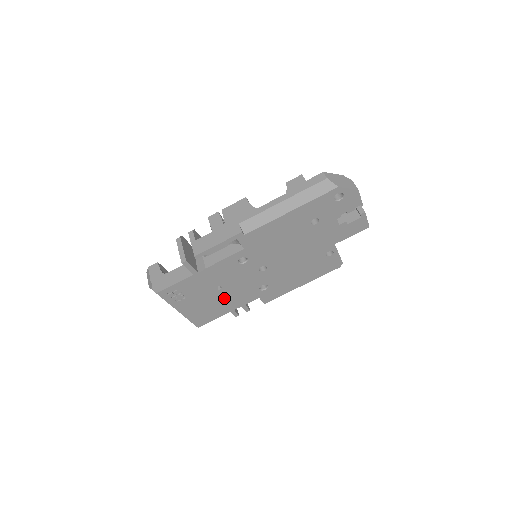
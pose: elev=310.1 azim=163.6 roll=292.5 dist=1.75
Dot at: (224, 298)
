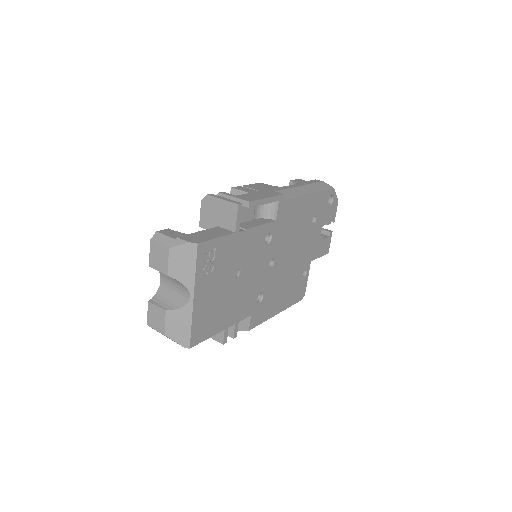
Dot at: (232, 297)
